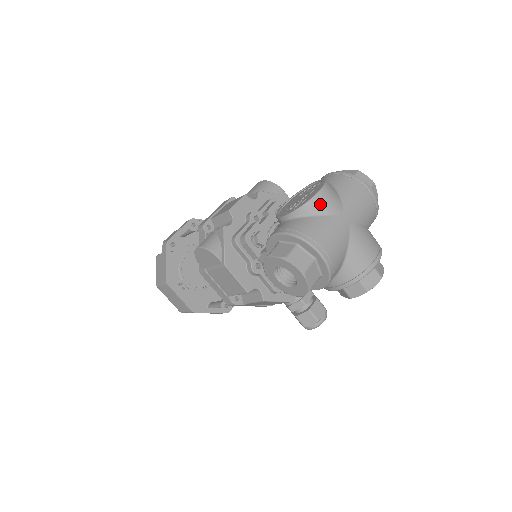
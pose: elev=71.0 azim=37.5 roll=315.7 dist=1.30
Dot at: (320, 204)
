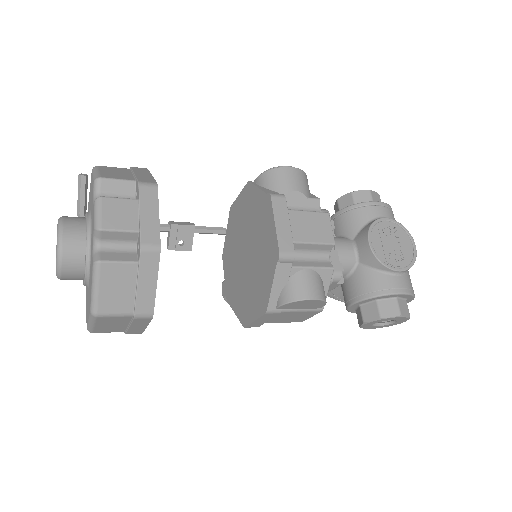
Dot at: occluded
